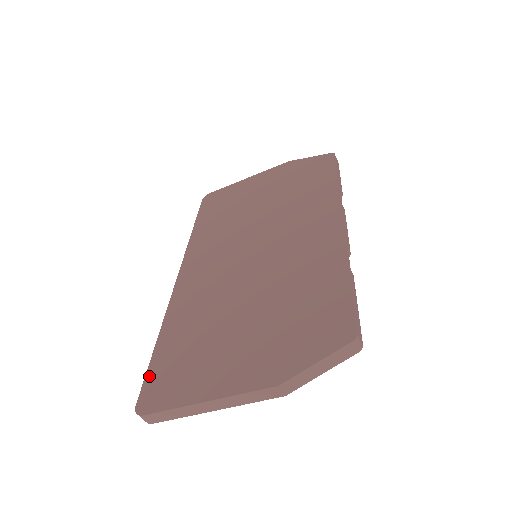
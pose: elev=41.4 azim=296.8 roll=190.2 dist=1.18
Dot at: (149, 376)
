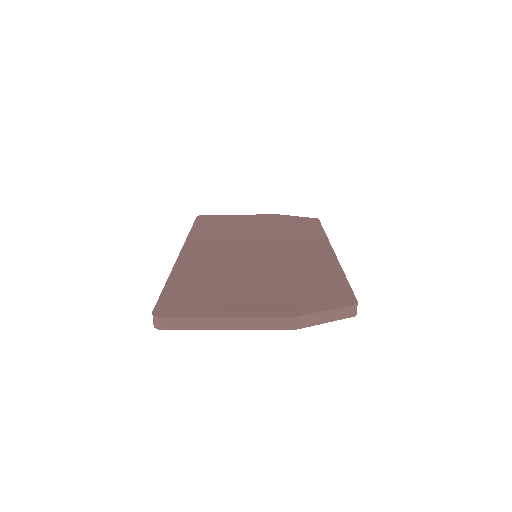
Dot at: (164, 298)
